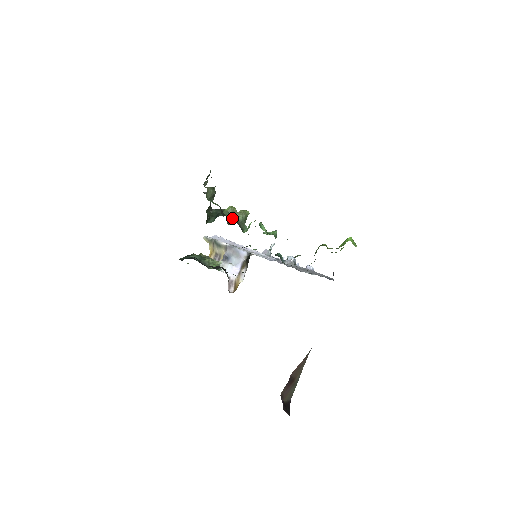
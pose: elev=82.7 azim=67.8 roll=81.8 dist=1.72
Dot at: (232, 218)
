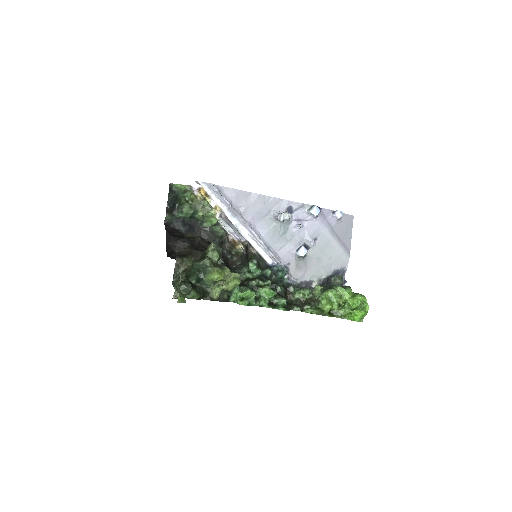
Dot at: occluded
